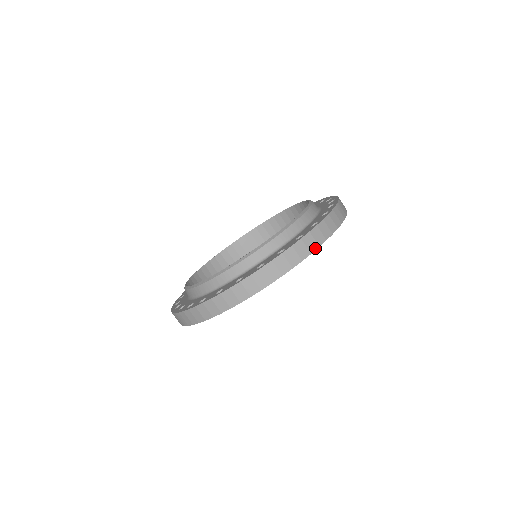
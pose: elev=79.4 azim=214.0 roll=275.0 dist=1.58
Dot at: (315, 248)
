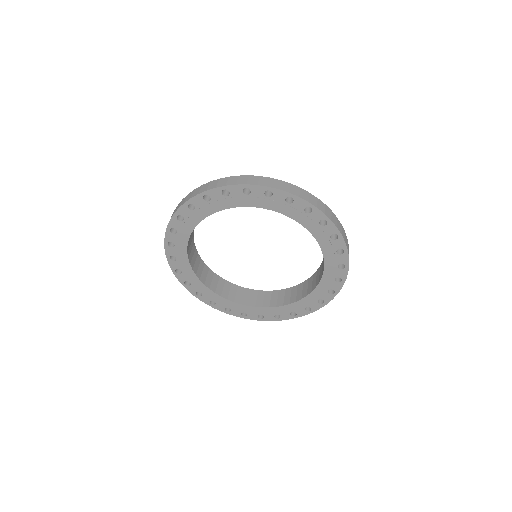
Dot at: occluded
